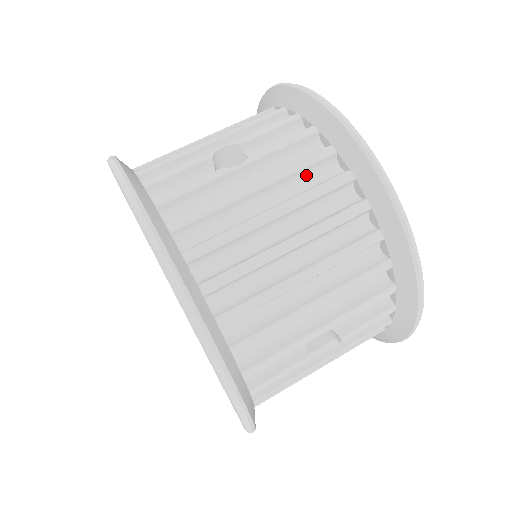
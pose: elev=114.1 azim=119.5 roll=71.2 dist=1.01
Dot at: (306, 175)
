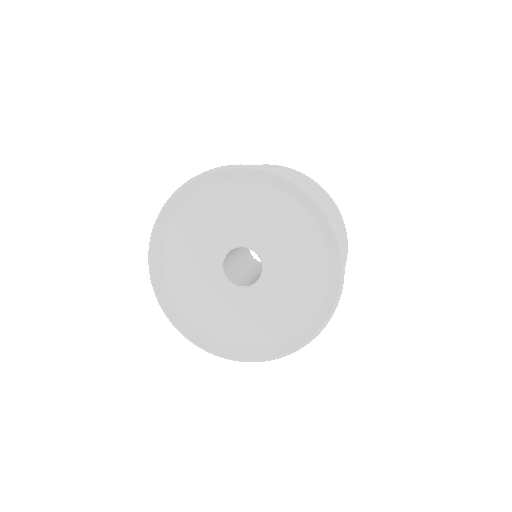
Dot at: occluded
